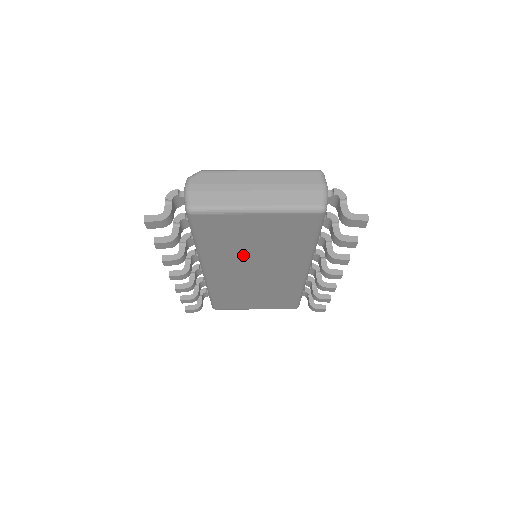
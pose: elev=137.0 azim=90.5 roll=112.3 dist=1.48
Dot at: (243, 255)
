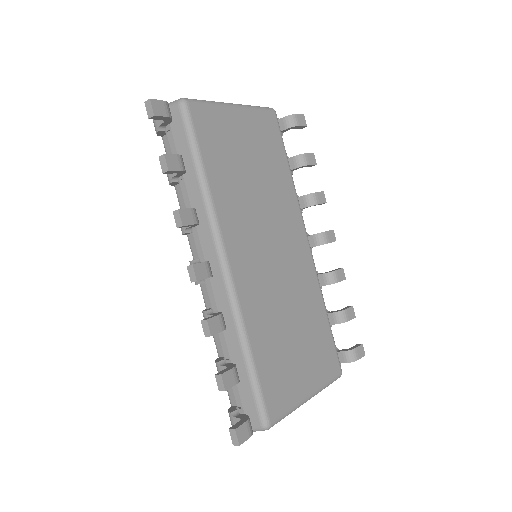
Dot at: (249, 201)
